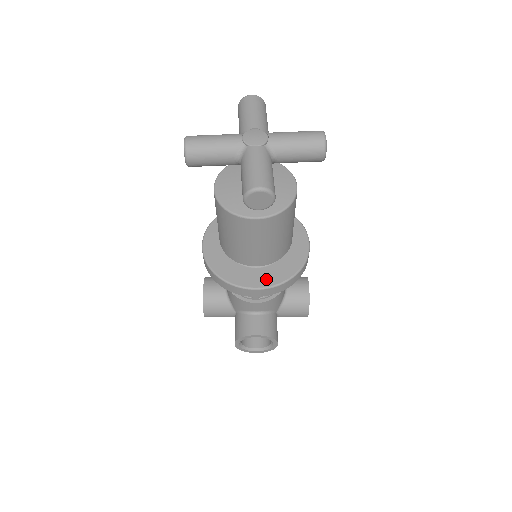
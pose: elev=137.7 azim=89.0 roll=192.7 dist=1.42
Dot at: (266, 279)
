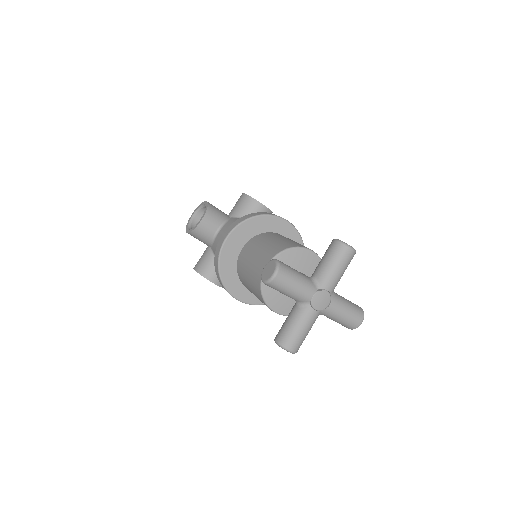
Dot at: occluded
